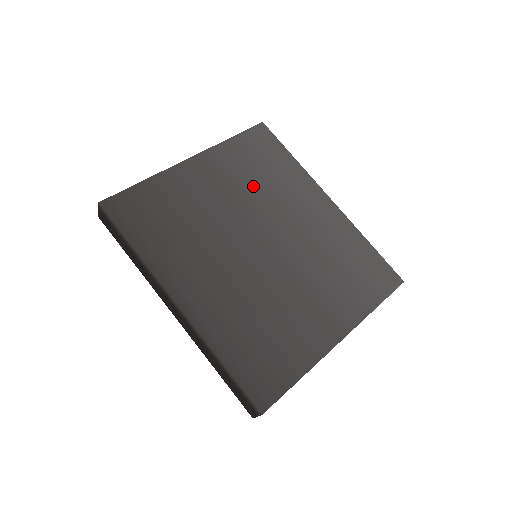
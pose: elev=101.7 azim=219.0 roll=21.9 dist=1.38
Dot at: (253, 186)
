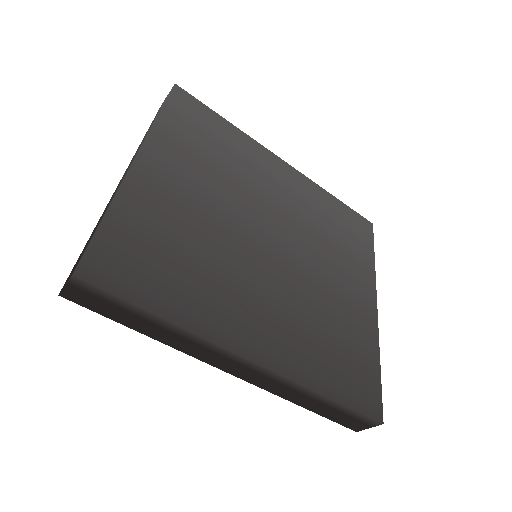
Dot at: (219, 172)
